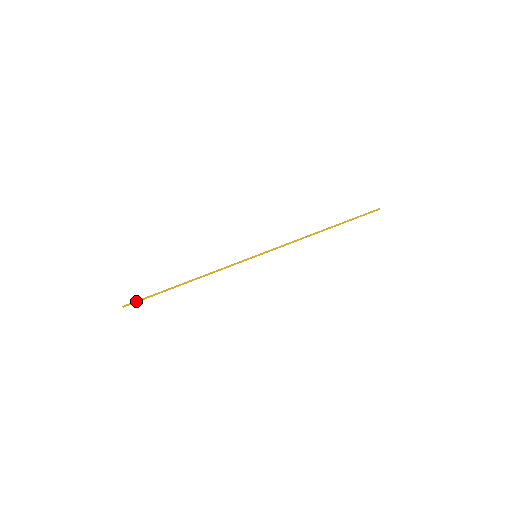
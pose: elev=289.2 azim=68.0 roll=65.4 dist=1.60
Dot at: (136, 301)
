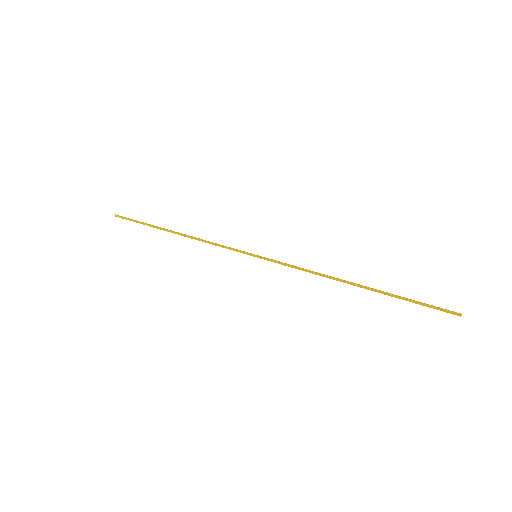
Dot at: (128, 218)
